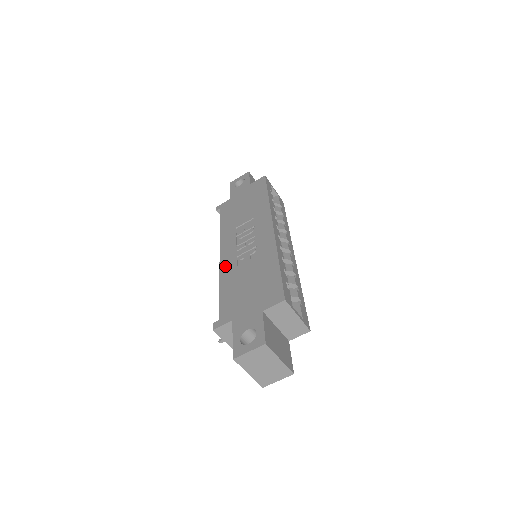
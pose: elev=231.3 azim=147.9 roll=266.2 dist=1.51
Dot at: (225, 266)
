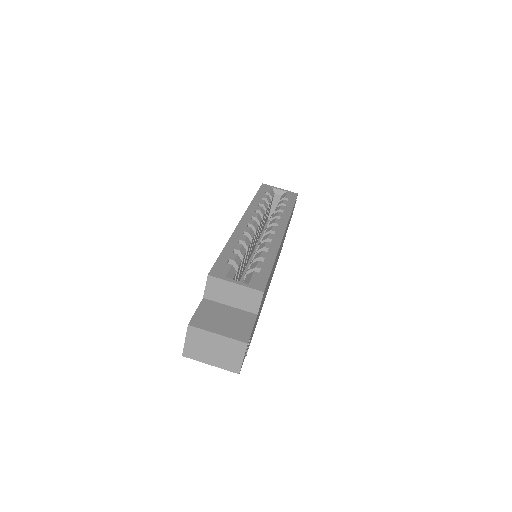
Dot at: occluded
